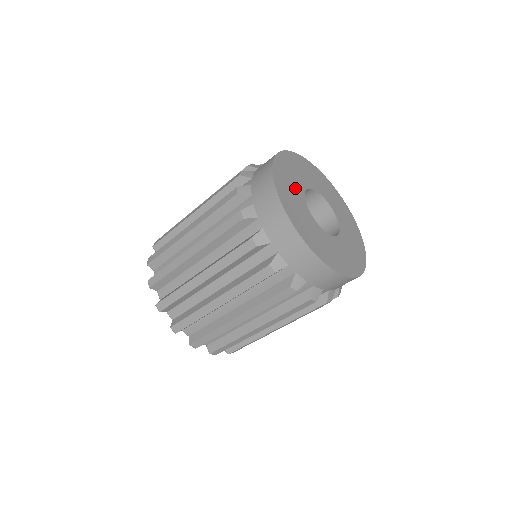
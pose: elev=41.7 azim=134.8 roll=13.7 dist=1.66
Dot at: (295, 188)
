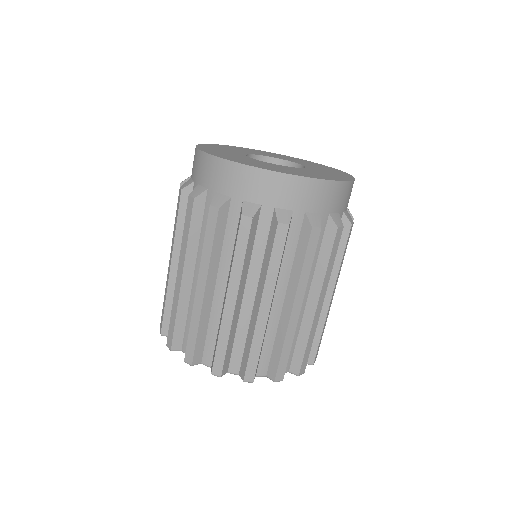
Dot at: (237, 151)
